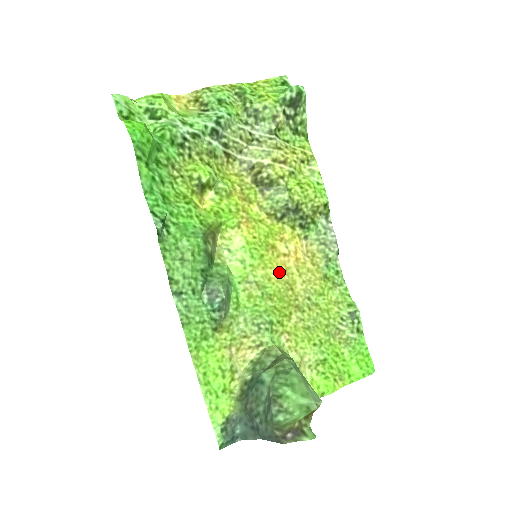
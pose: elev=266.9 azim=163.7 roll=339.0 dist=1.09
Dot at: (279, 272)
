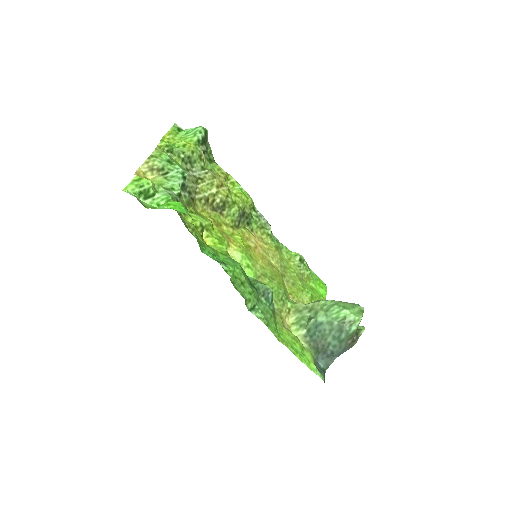
Dot at: (262, 260)
